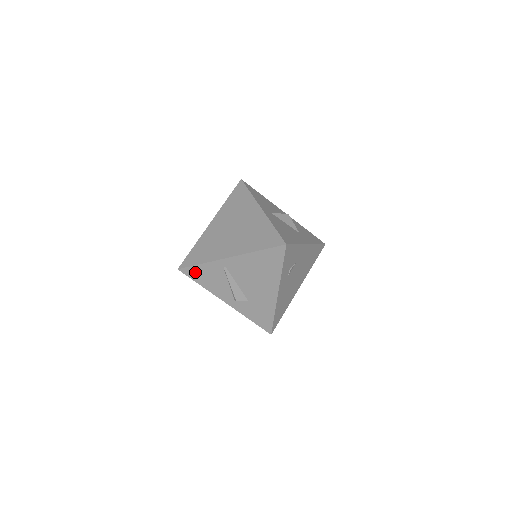
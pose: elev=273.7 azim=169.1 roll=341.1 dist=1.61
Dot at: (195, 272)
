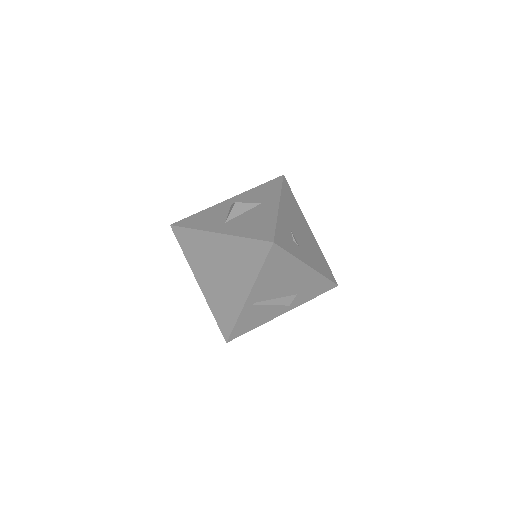
Dot at: (239, 330)
